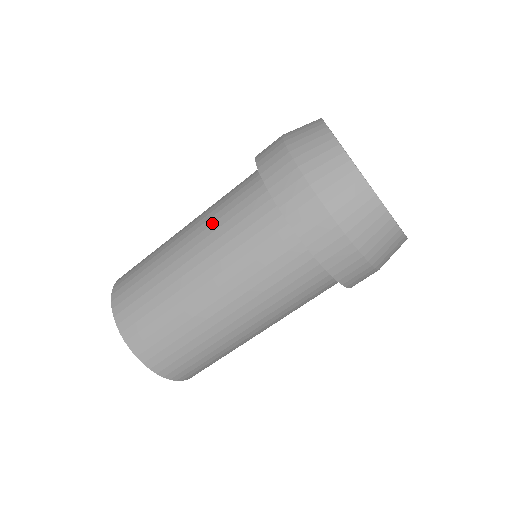
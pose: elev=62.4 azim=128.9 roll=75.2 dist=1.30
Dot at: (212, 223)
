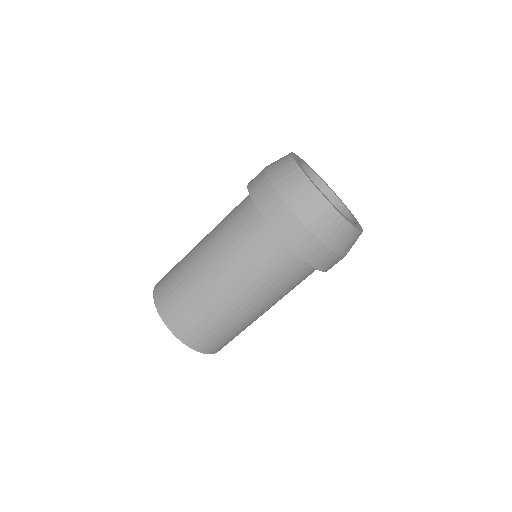
Dot at: occluded
